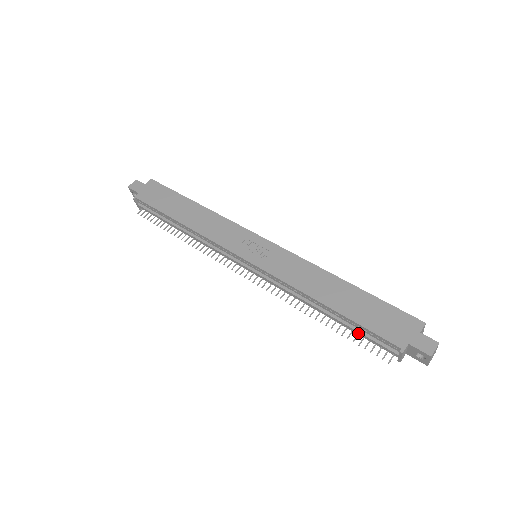
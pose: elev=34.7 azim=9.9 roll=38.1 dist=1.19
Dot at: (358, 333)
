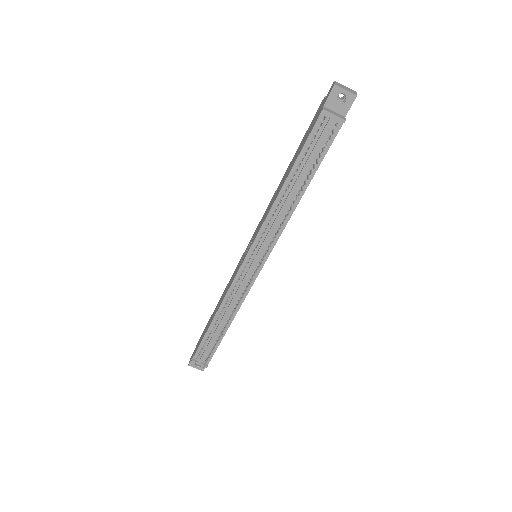
Dot at: (312, 158)
